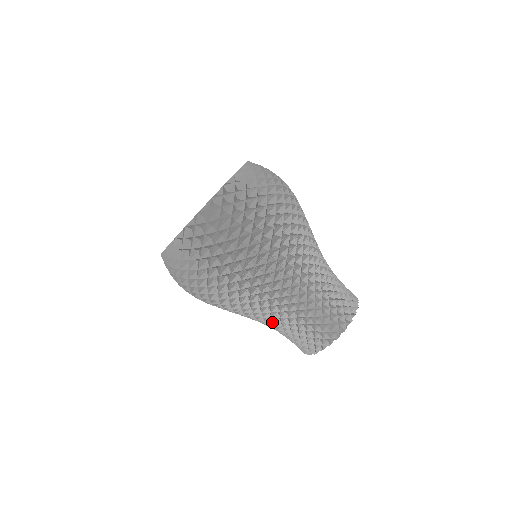
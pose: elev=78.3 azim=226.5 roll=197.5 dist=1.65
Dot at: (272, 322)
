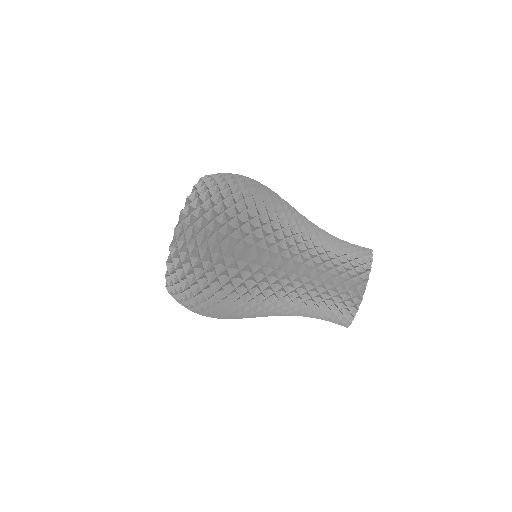
Dot at: (299, 300)
